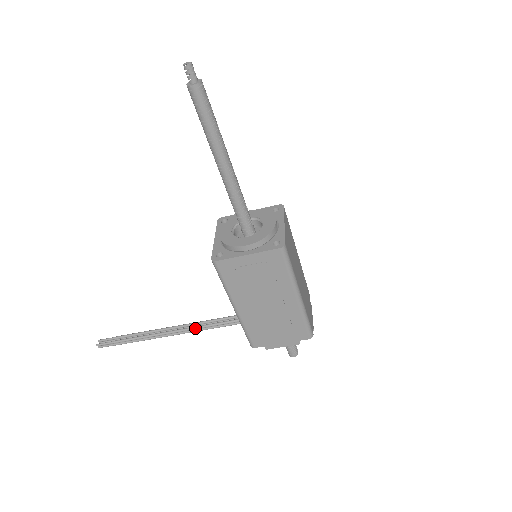
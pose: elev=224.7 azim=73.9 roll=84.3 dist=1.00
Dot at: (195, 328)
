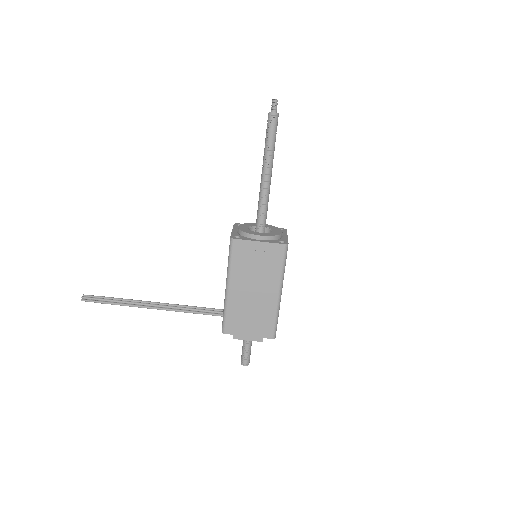
Dot at: (177, 307)
